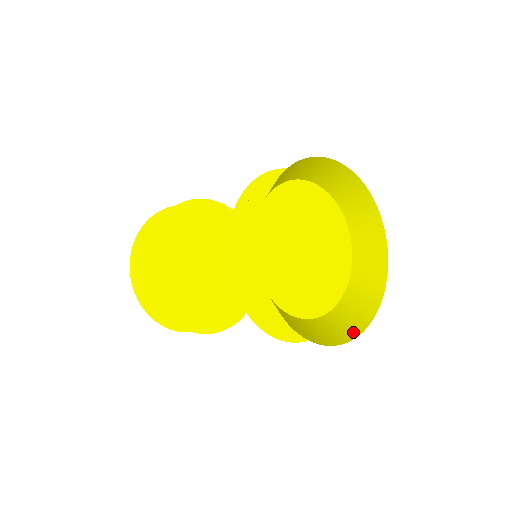
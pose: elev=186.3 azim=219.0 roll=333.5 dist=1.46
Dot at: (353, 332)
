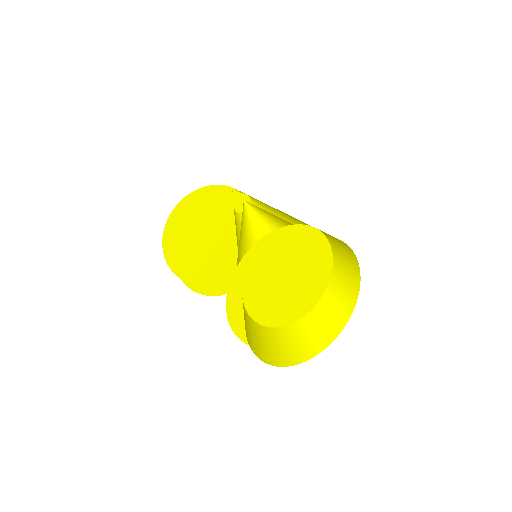
Dot at: (347, 312)
